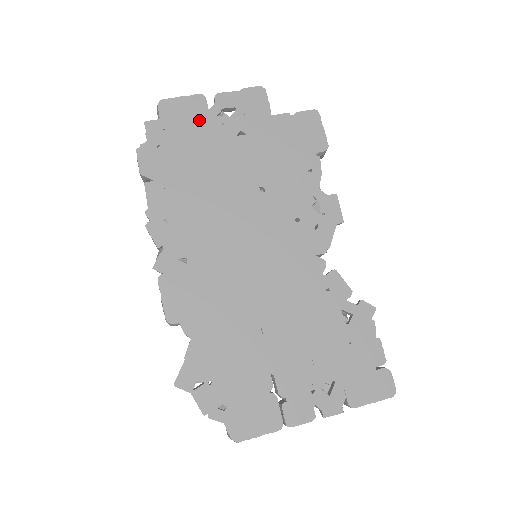
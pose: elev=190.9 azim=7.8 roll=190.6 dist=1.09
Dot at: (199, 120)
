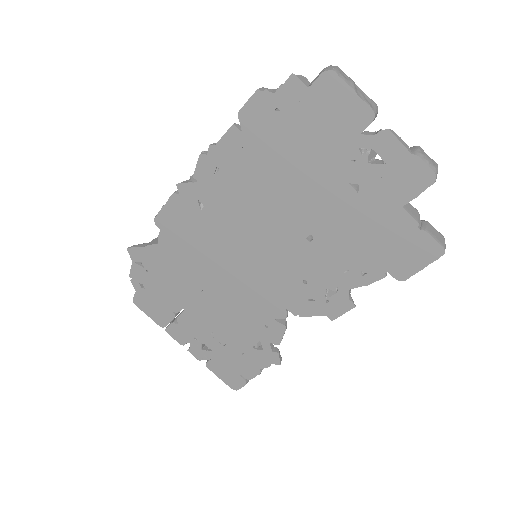
Dot at: (339, 132)
